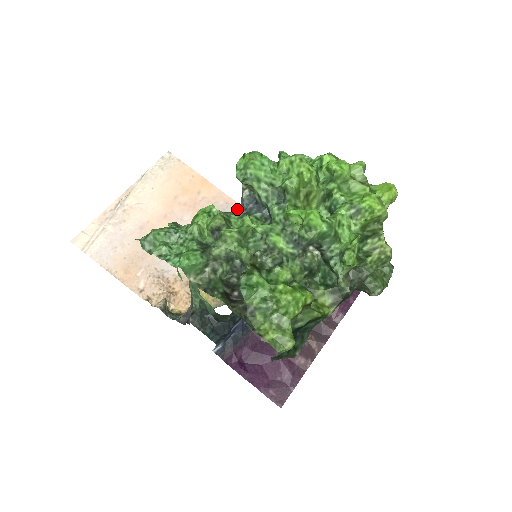
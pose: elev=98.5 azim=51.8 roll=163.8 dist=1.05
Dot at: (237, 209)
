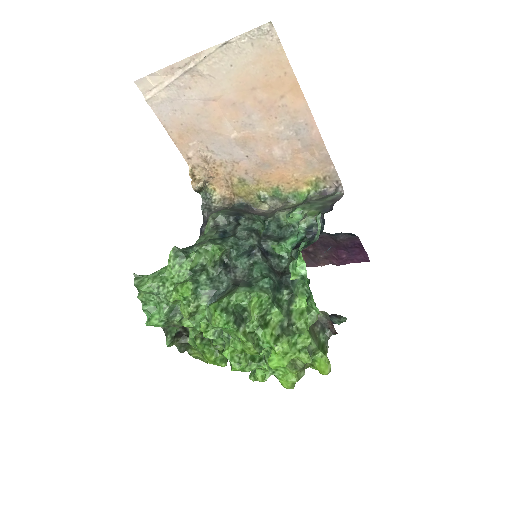
Dot at: (313, 136)
